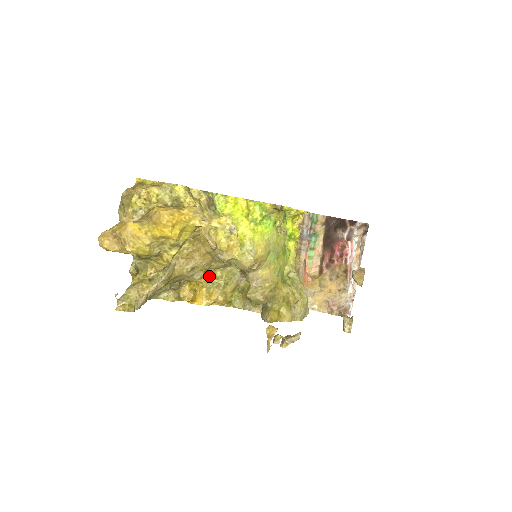
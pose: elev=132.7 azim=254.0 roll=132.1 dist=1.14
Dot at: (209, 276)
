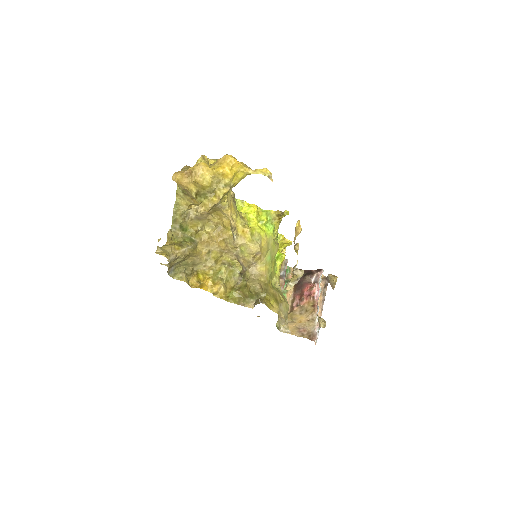
Dot at: (216, 269)
